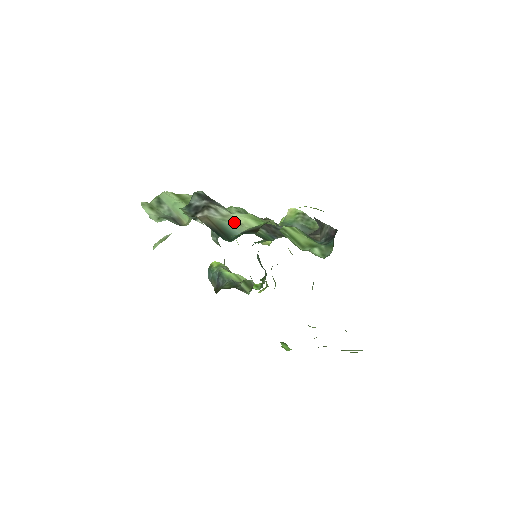
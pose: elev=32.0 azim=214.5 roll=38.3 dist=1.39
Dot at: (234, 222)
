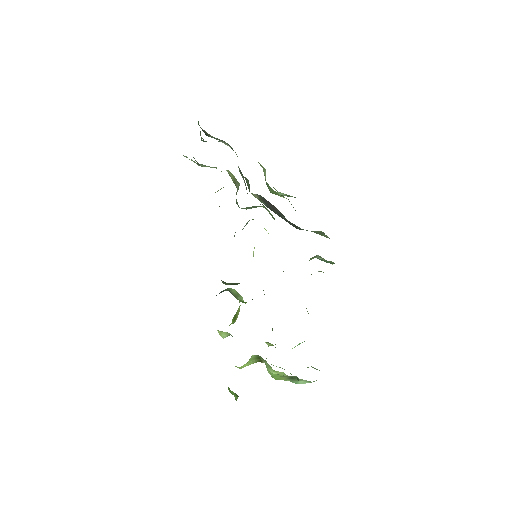
Dot at: occluded
